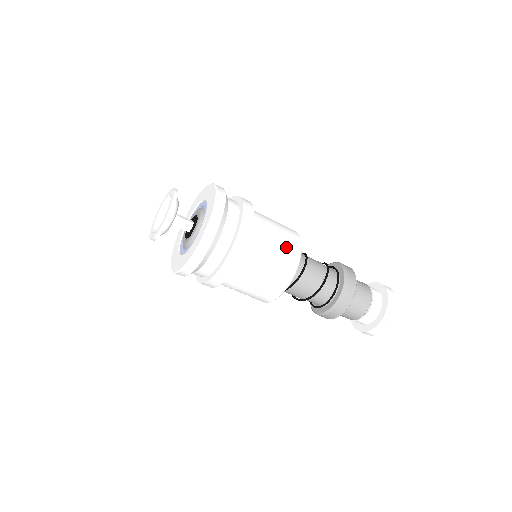
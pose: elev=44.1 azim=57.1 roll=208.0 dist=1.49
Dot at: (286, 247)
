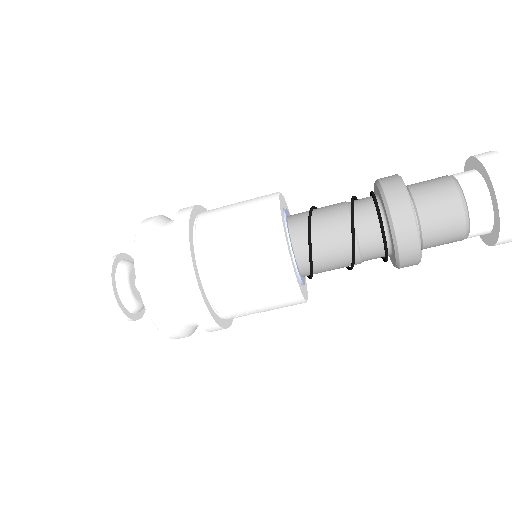
Dot at: (252, 214)
